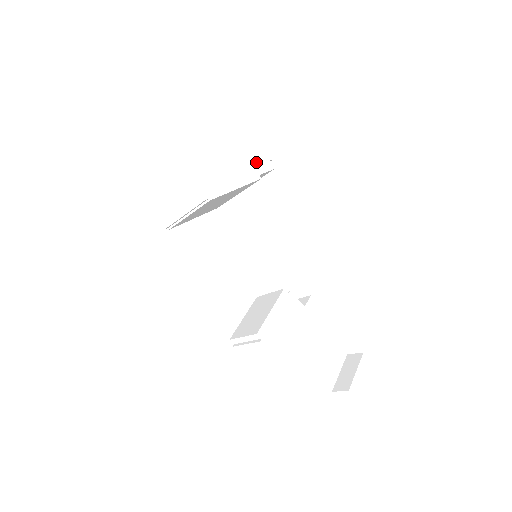
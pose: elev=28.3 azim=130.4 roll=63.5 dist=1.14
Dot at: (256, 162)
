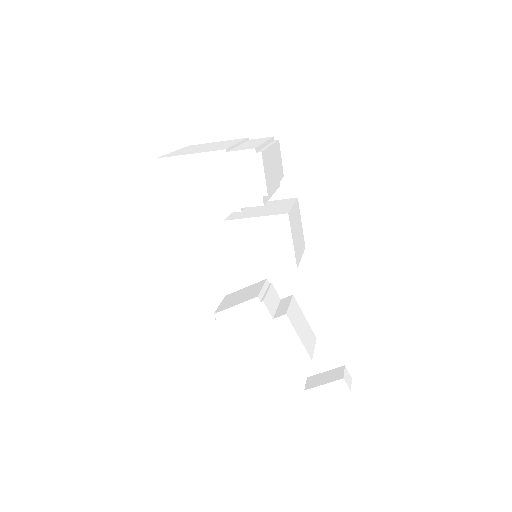
Dot at: (243, 194)
